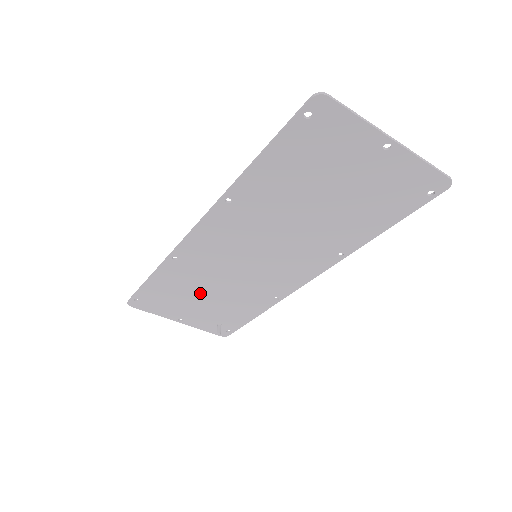
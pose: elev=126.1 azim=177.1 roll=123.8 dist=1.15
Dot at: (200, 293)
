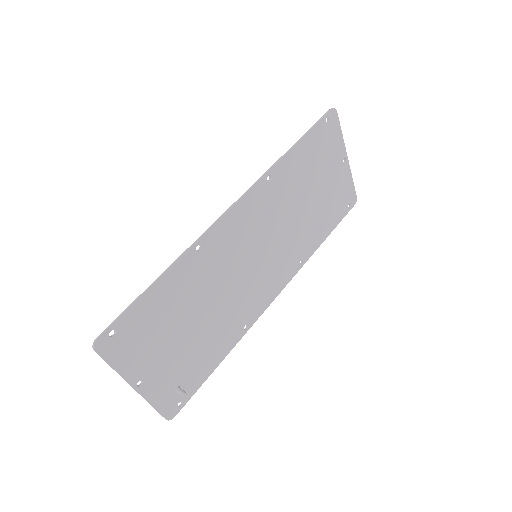
Dot at: (190, 317)
